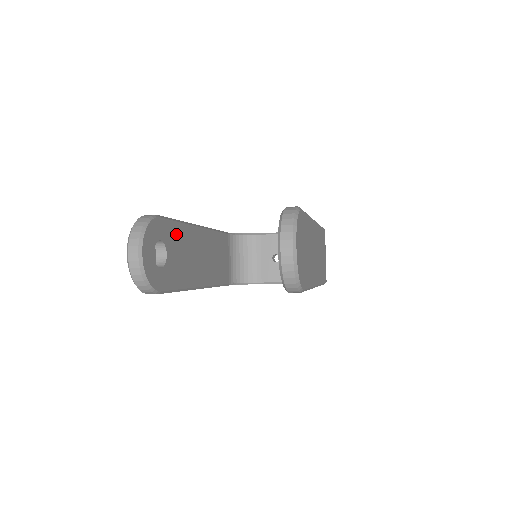
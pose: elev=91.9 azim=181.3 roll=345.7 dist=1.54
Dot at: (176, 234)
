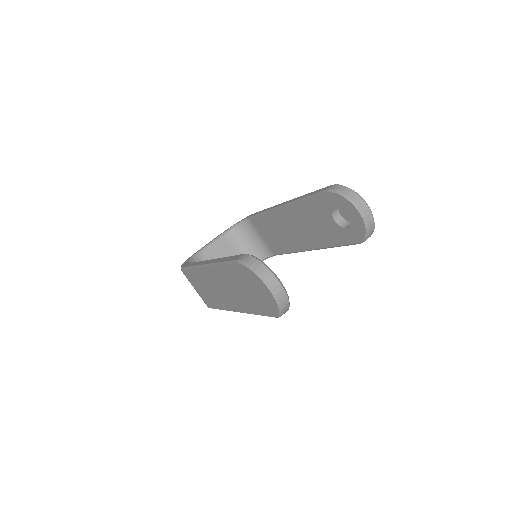
Dot at: occluded
